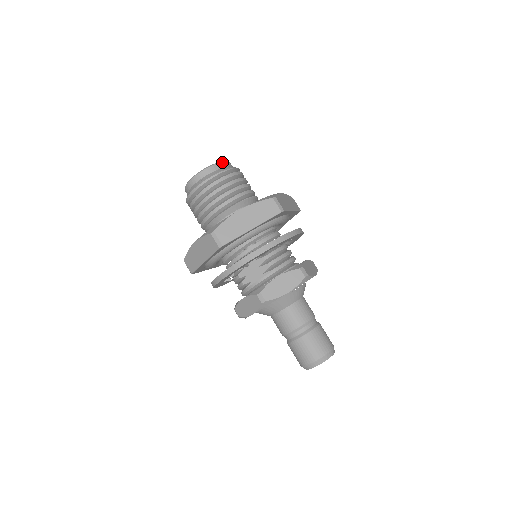
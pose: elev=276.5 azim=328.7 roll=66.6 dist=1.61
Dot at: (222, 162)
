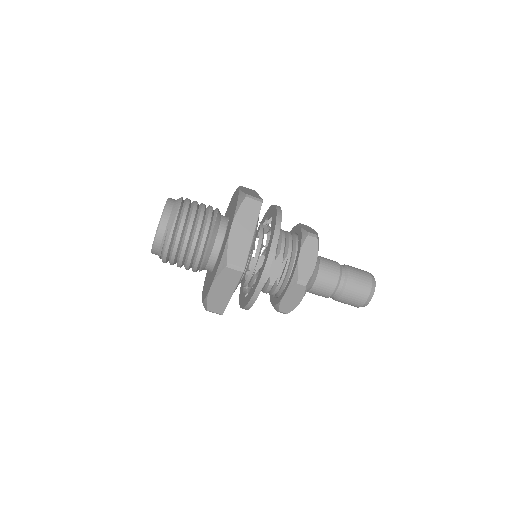
Dot at: (167, 202)
